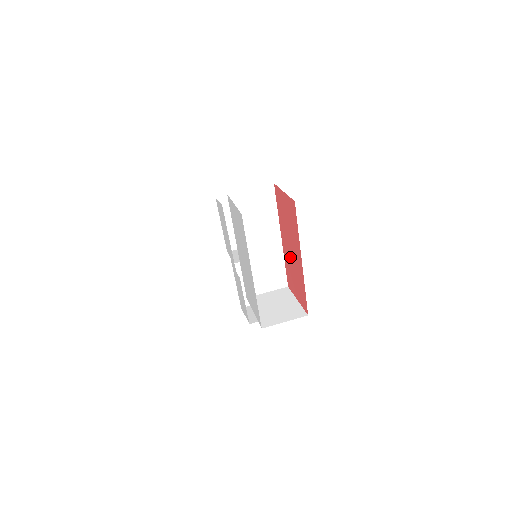
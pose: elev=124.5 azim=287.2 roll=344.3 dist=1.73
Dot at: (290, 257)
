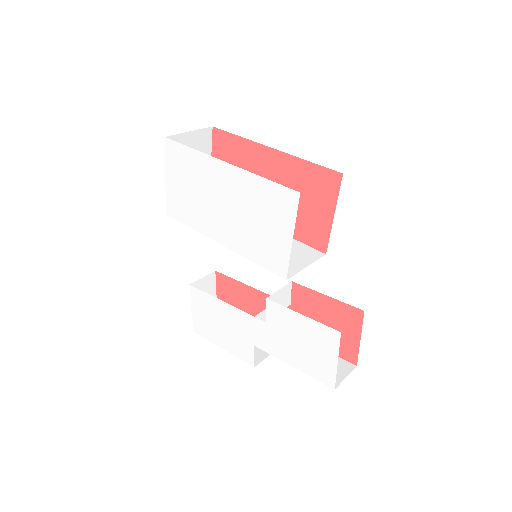
Dot at: occluded
